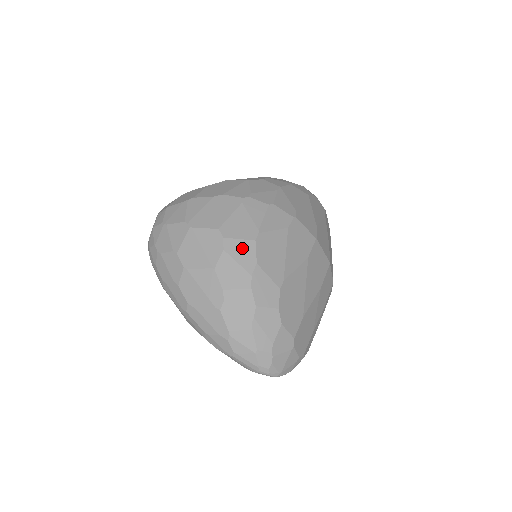
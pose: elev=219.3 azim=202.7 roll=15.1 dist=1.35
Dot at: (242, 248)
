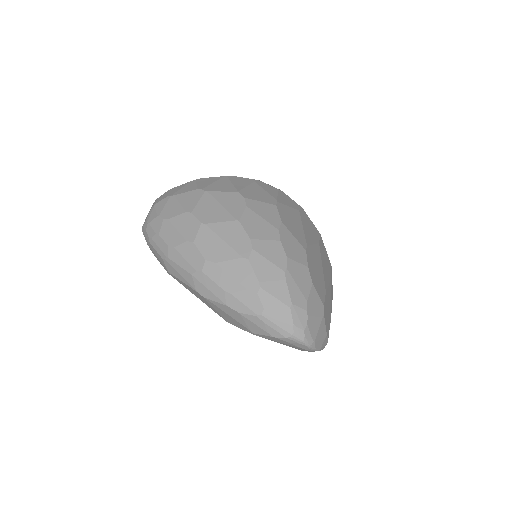
Dot at: (265, 208)
